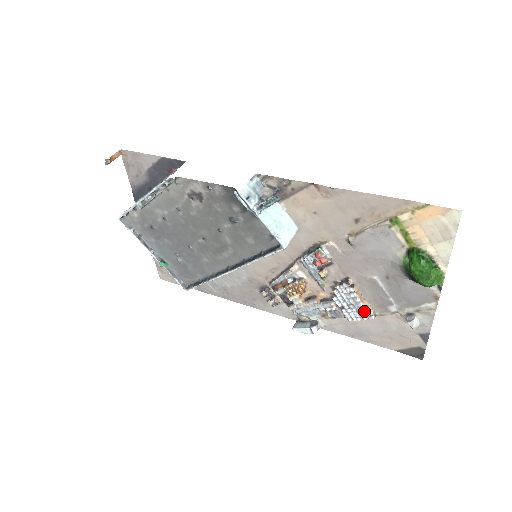
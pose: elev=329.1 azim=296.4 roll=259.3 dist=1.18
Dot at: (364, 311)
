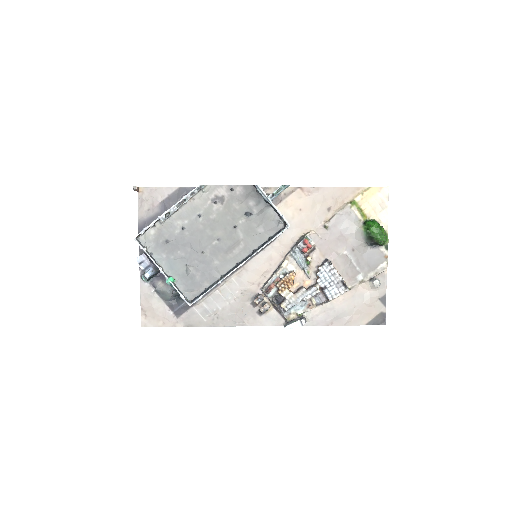
Dot at: (341, 285)
